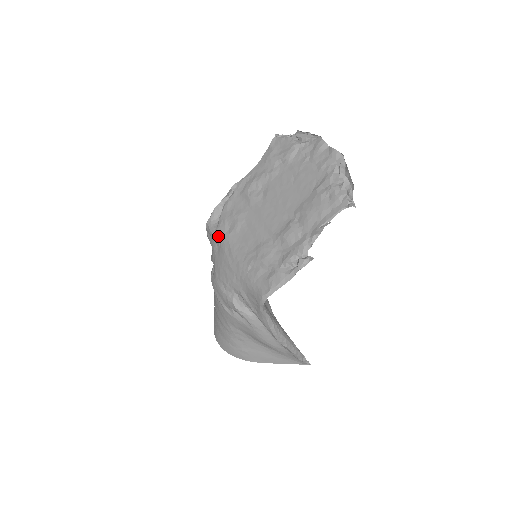
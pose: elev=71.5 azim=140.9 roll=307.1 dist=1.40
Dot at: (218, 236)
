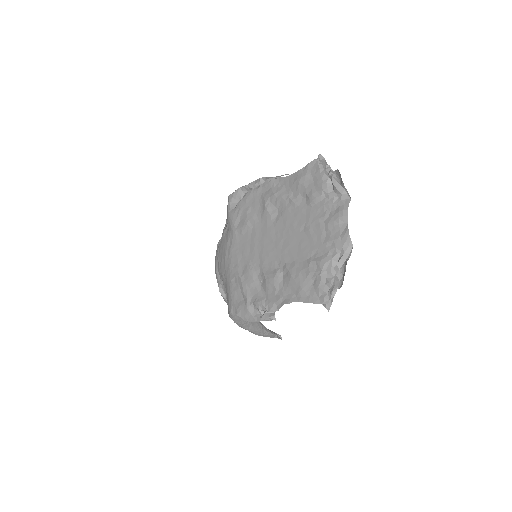
Dot at: (229, 221)
